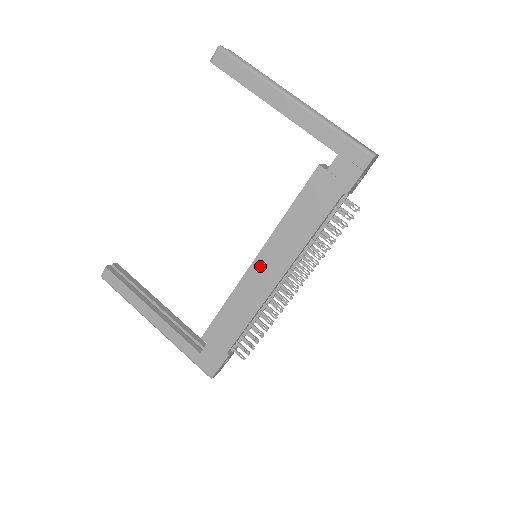
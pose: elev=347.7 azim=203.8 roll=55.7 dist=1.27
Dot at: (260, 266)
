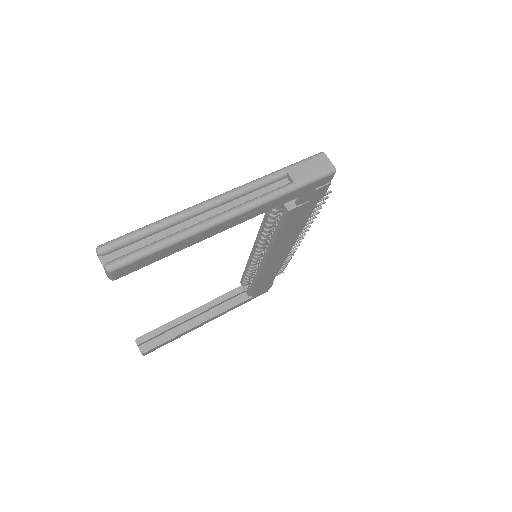
Dot at: (271, 261)
